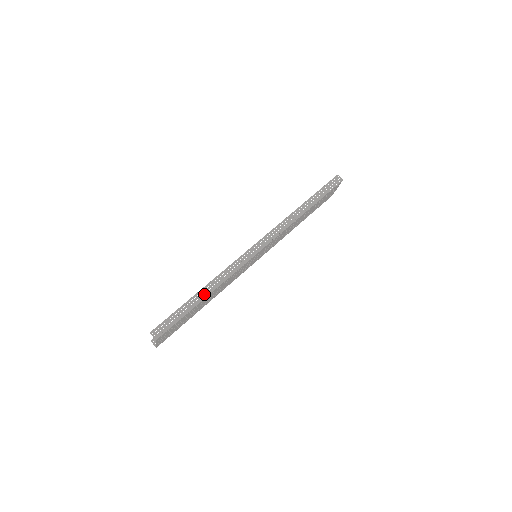
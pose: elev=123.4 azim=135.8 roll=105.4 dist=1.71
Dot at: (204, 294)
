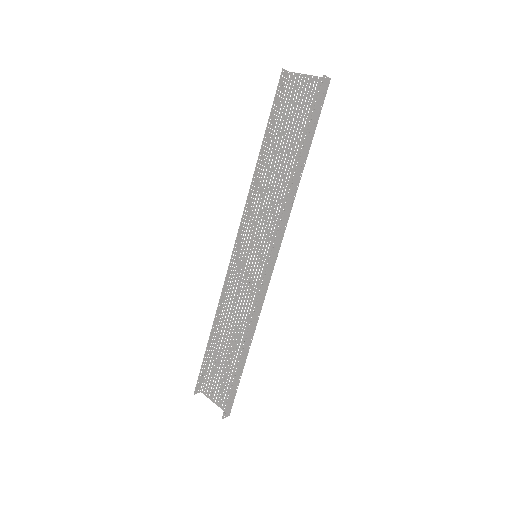
Dot at: (246, 352)
